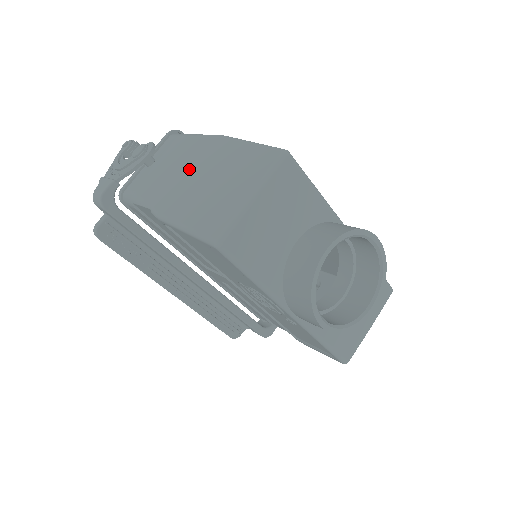
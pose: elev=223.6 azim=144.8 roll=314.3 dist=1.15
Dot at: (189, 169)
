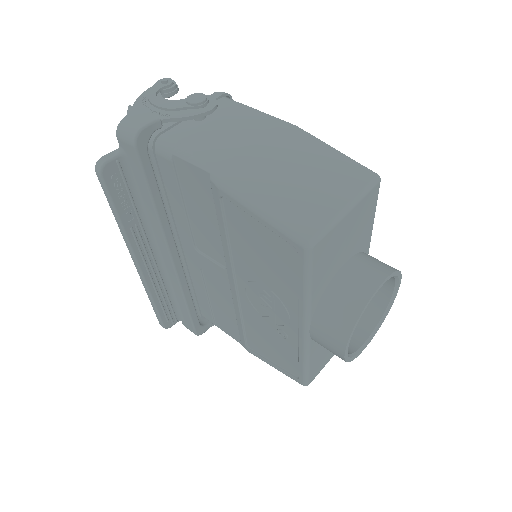
Dot at: (263, 148)
